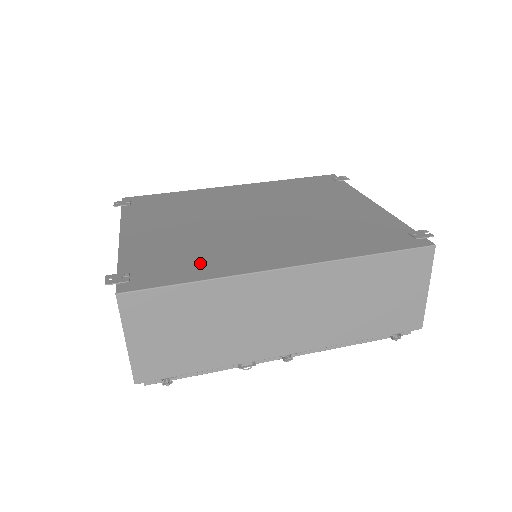
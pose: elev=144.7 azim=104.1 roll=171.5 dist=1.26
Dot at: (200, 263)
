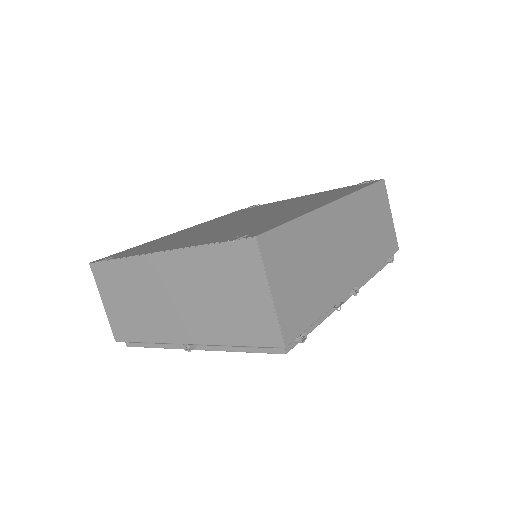
Dot at: (274, 220)
